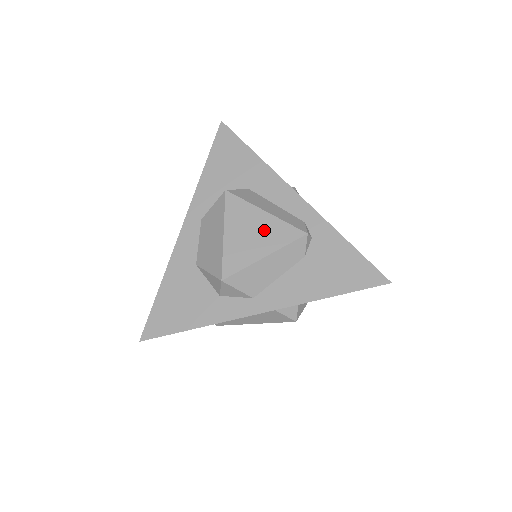
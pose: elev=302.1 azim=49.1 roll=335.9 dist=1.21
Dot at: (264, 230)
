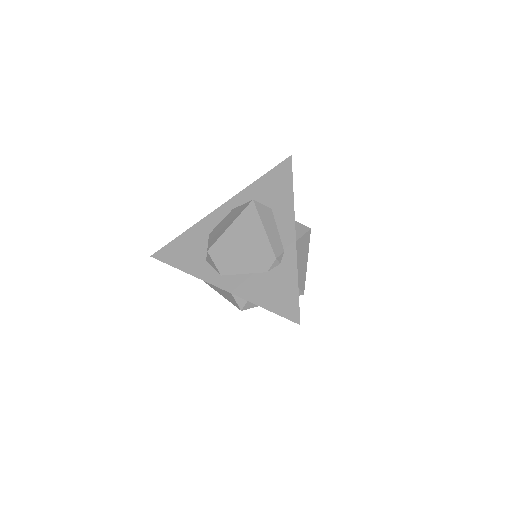
Dot at: (254, 238)
